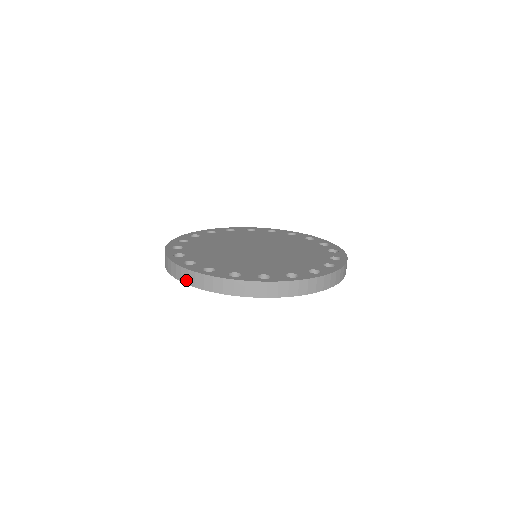
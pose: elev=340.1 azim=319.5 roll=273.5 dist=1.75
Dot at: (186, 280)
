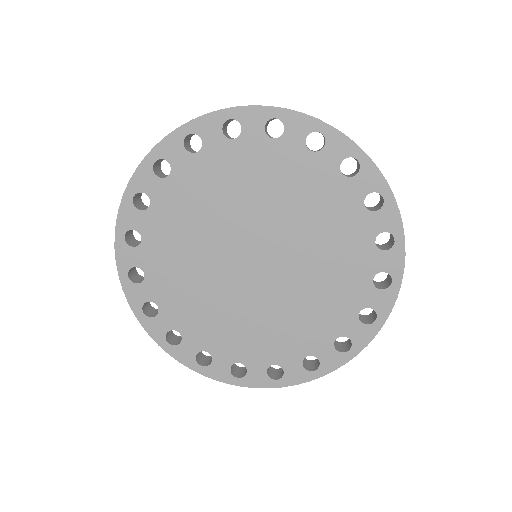
Dot at: occluded
